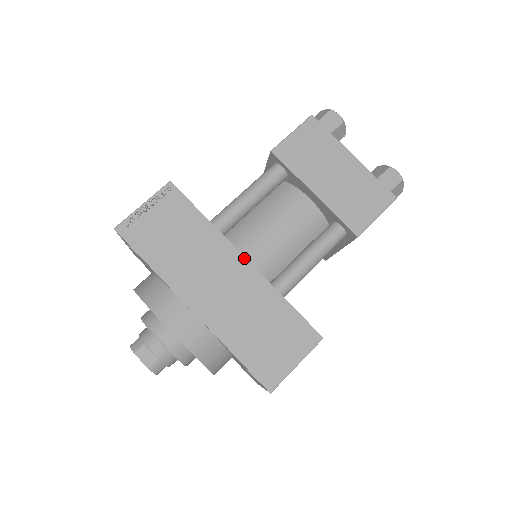
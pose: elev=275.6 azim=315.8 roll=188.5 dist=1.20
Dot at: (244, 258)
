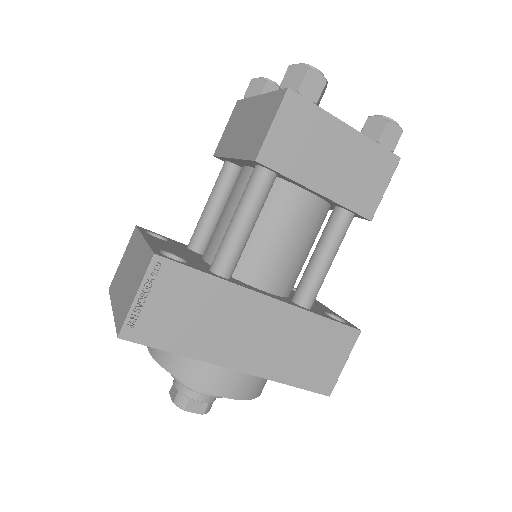
Dot at: (269, 298)
